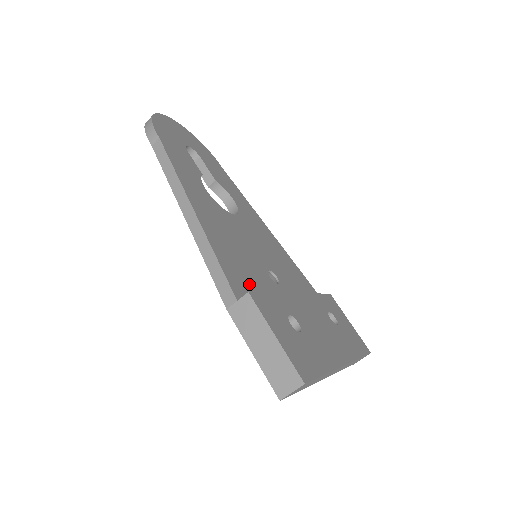
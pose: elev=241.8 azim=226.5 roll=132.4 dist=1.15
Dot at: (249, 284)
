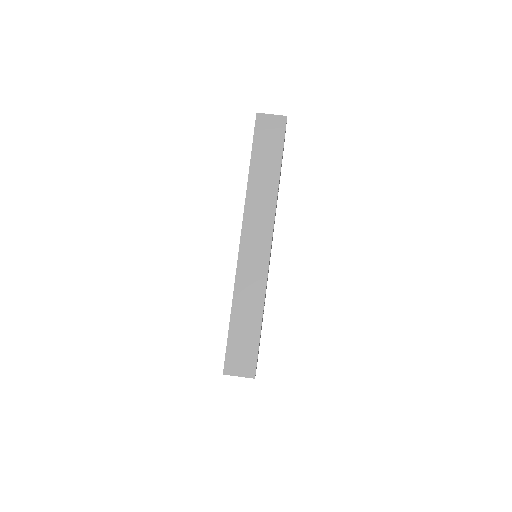
Dot at: occluded
